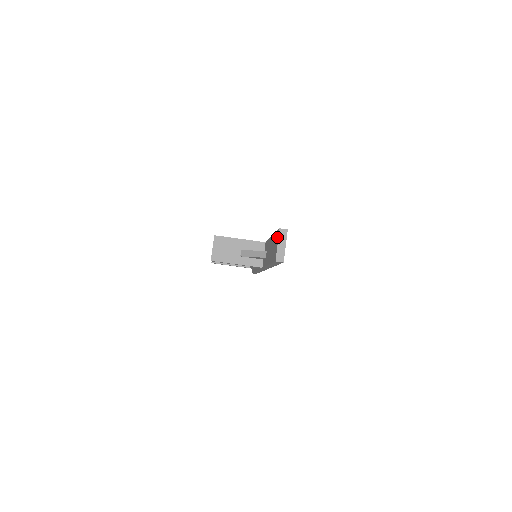
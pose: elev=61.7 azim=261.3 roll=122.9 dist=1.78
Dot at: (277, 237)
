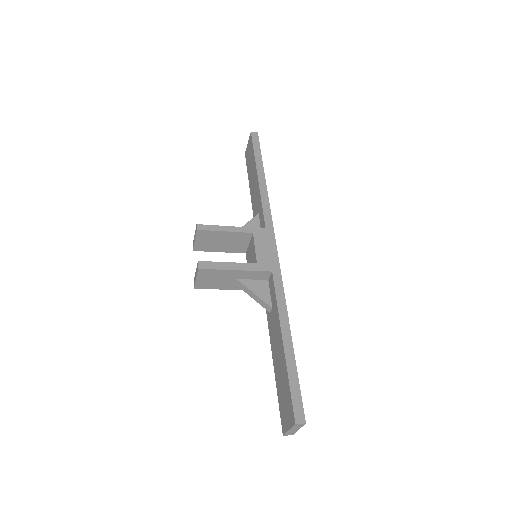
Dot at: (290, 417)
